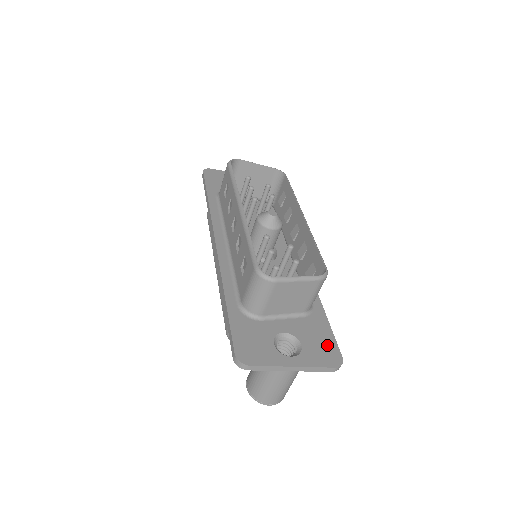
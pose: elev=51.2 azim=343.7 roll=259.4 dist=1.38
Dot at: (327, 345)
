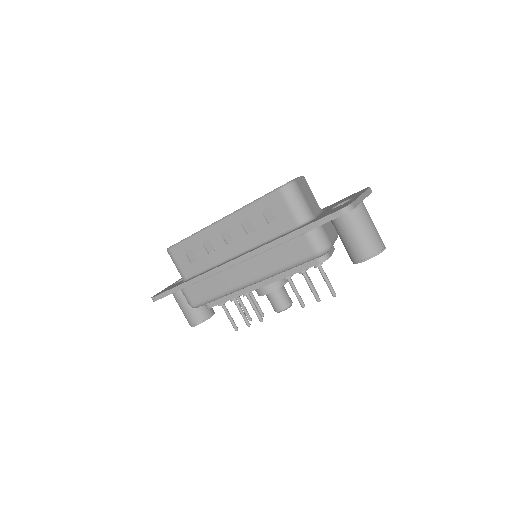
Dot at: occluded
